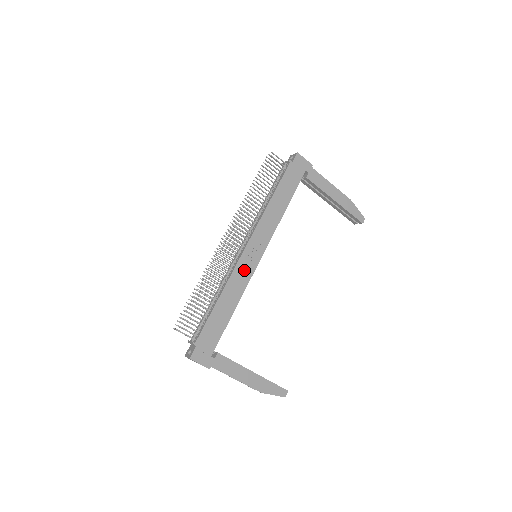
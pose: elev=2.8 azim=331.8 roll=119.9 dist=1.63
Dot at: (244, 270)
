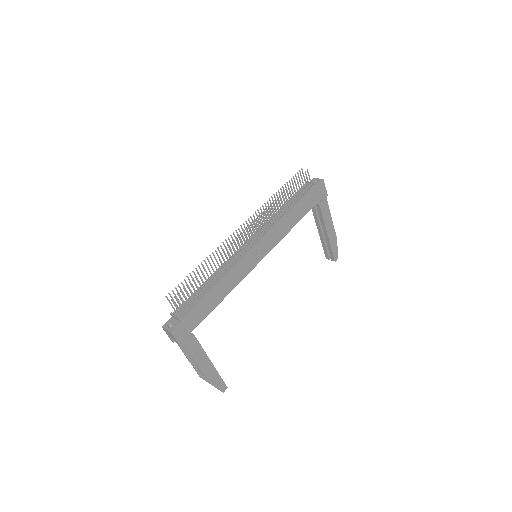
Dot at: (245, 266)
